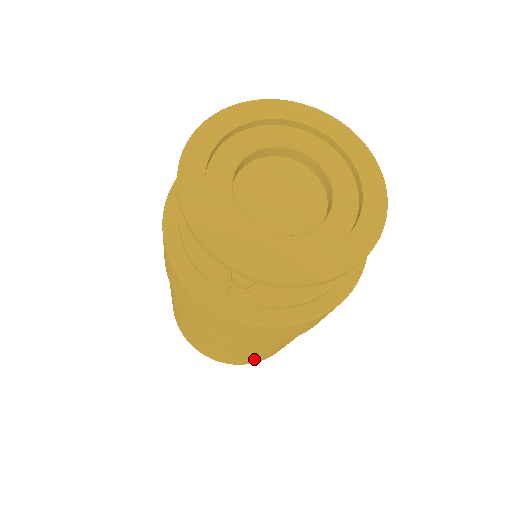
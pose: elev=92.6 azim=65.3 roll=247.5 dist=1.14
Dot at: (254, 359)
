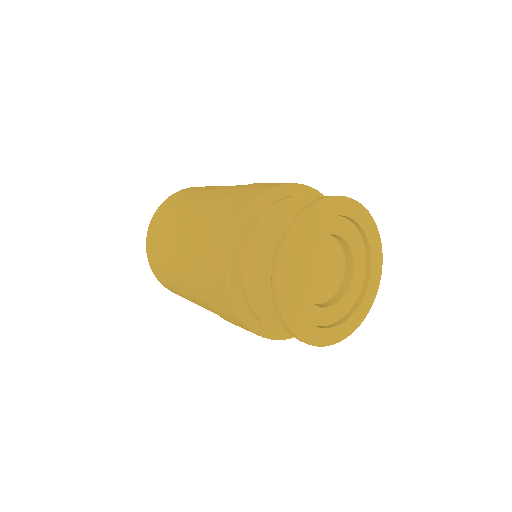
Dot at: occluded
